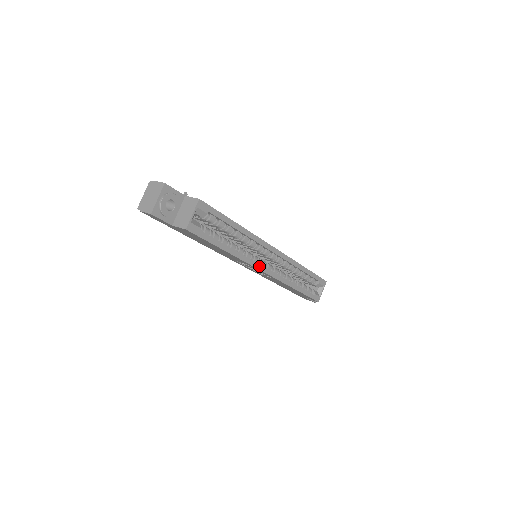
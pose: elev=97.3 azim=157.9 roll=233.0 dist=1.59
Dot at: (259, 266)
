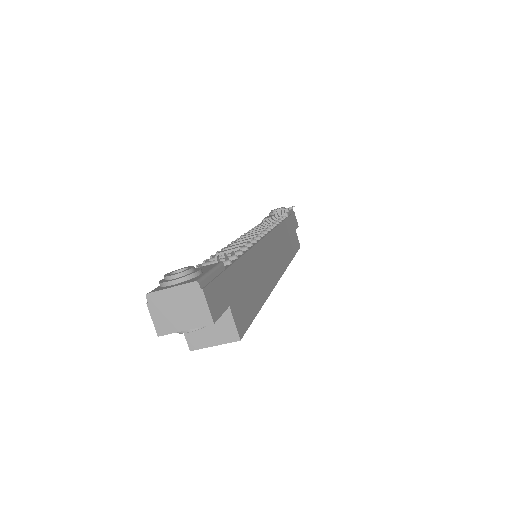
Dot at: occluded
